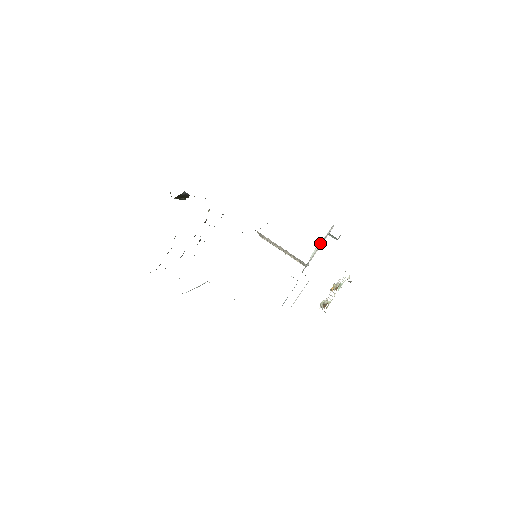
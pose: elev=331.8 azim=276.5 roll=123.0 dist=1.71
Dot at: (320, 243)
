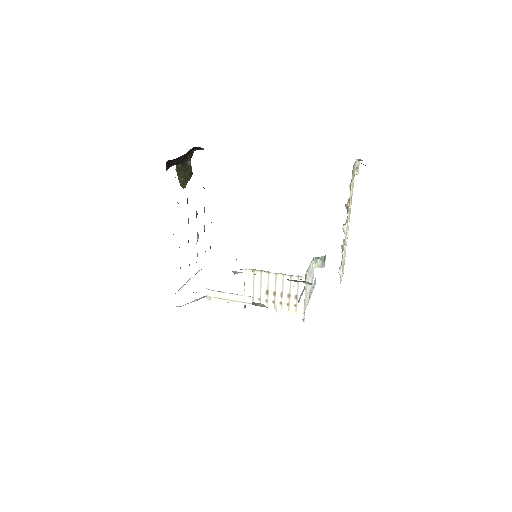
Dot at: (308, 288)
